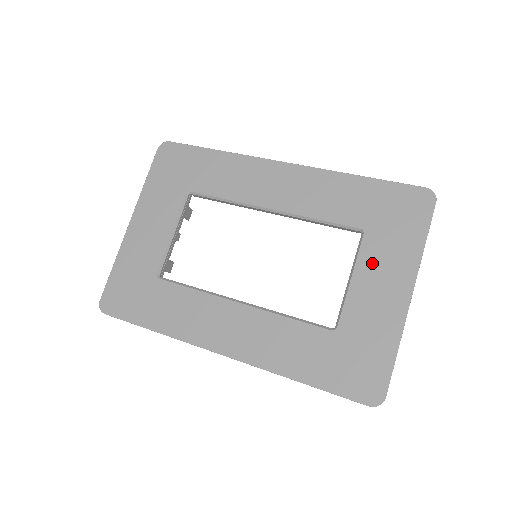
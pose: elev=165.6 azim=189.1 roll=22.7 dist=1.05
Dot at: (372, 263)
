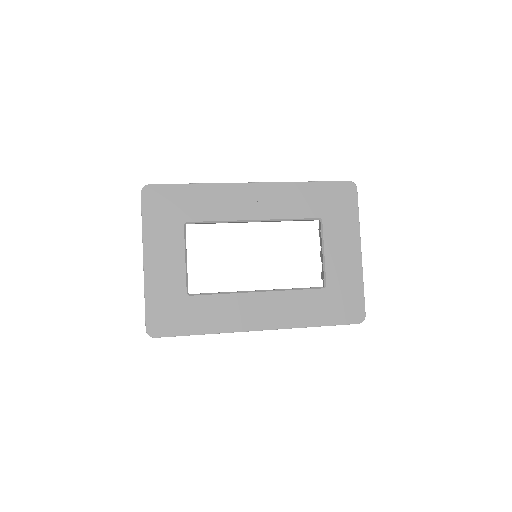
Dot at: (333, 238)
